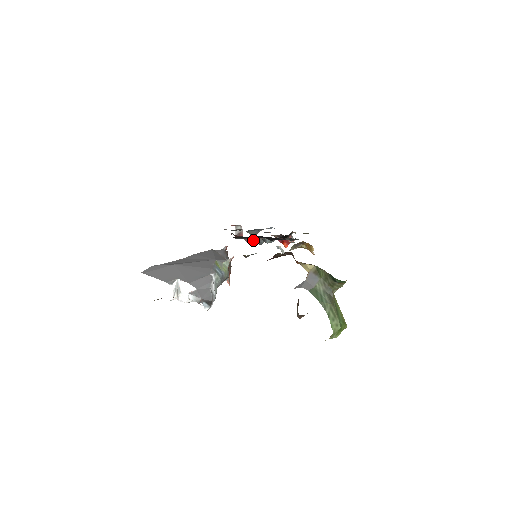
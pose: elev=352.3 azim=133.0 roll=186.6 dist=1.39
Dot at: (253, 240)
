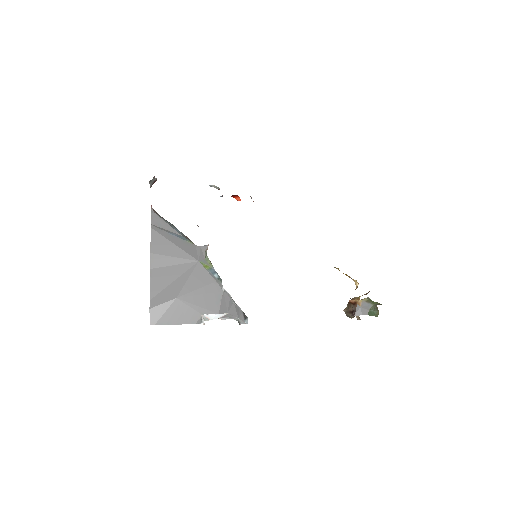
Dot at: occluded
